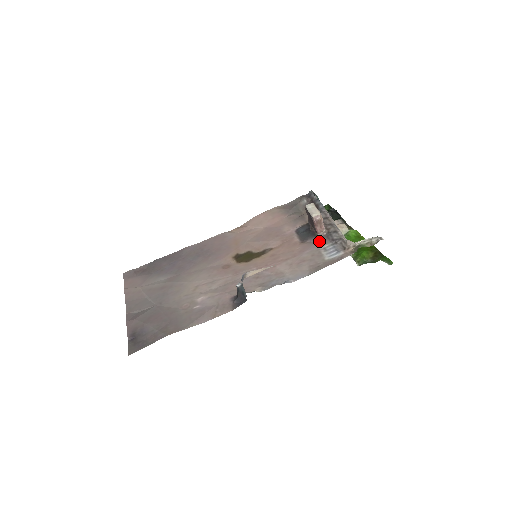
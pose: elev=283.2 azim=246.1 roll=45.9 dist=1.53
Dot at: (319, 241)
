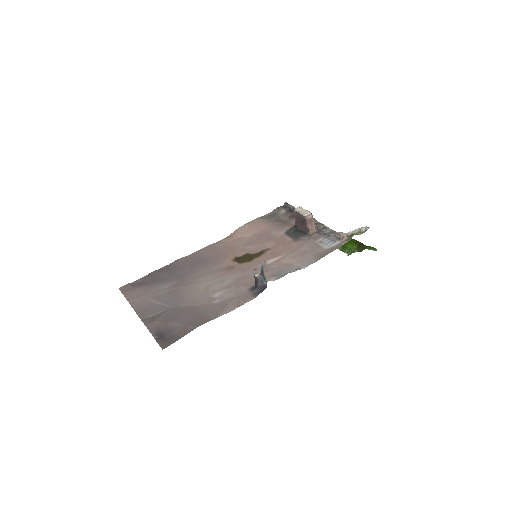
Dot at: (312, 237)
